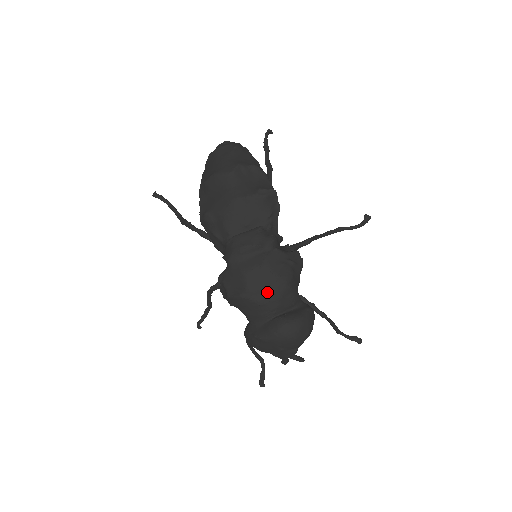
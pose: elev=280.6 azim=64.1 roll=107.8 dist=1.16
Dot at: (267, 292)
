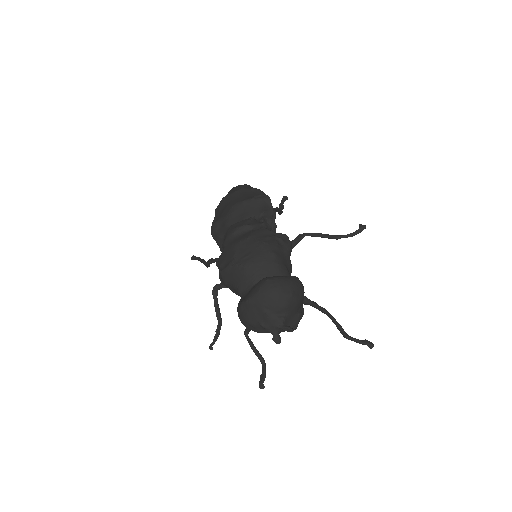
Dot at: (252, 256)
